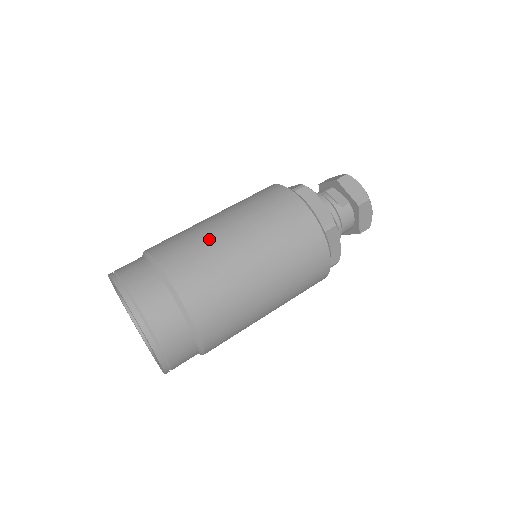
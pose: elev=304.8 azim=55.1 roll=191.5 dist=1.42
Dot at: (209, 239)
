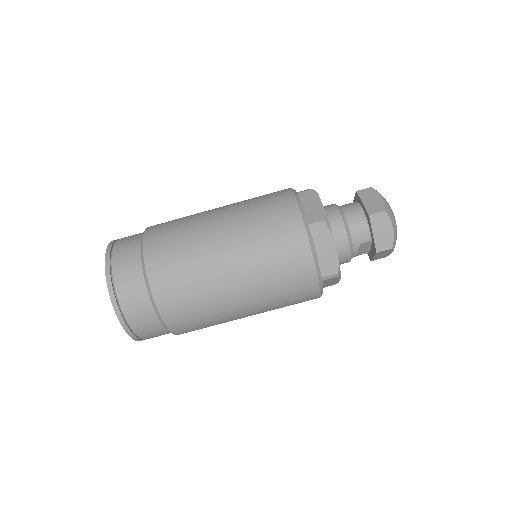
Dot at: (220, 318)
